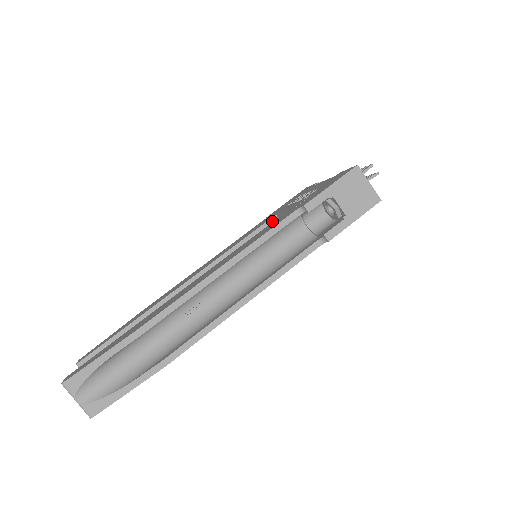
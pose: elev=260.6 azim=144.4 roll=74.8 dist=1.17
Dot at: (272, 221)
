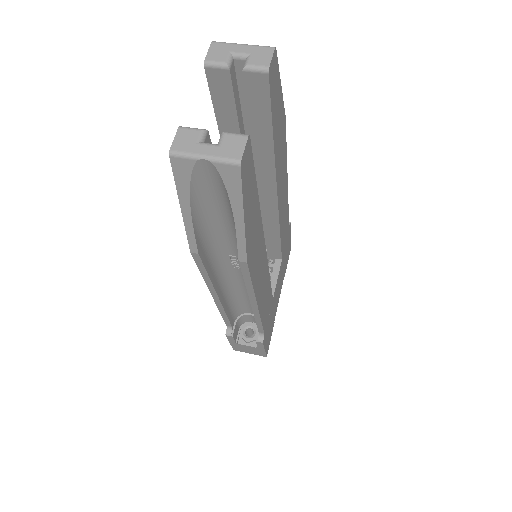
Dot at: occluded
